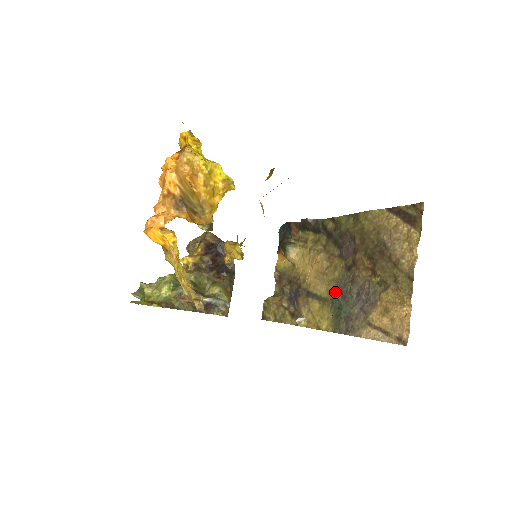
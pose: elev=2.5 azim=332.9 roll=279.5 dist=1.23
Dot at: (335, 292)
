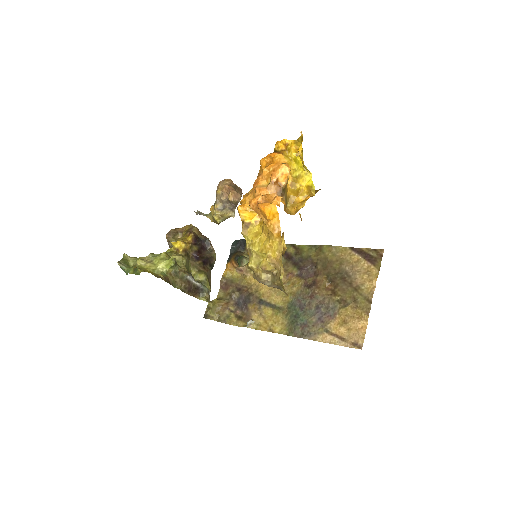
Dot at: (292, 303)
